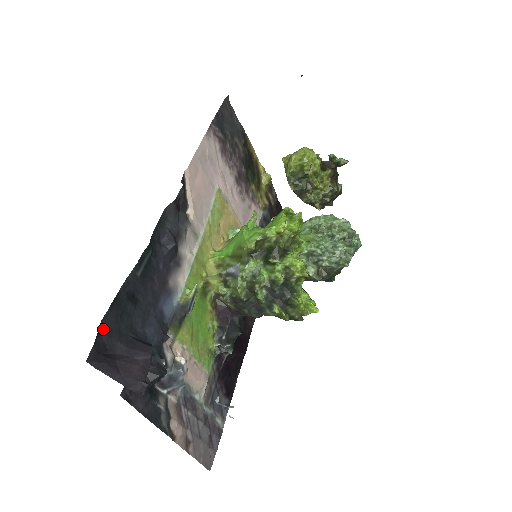
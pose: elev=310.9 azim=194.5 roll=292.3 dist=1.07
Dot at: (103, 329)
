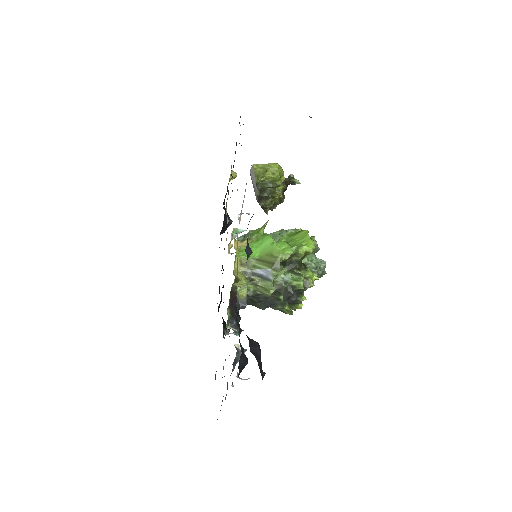
Dot at: occluded
